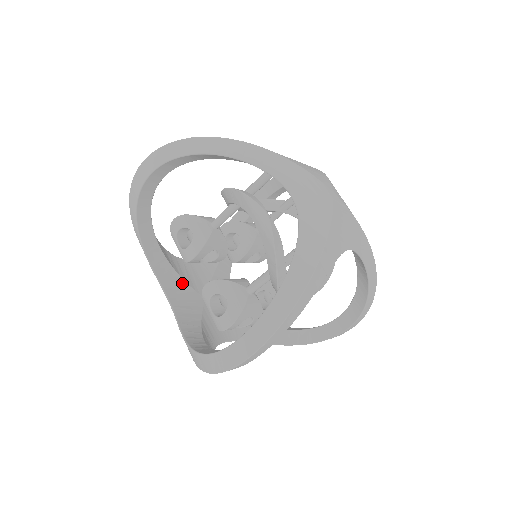
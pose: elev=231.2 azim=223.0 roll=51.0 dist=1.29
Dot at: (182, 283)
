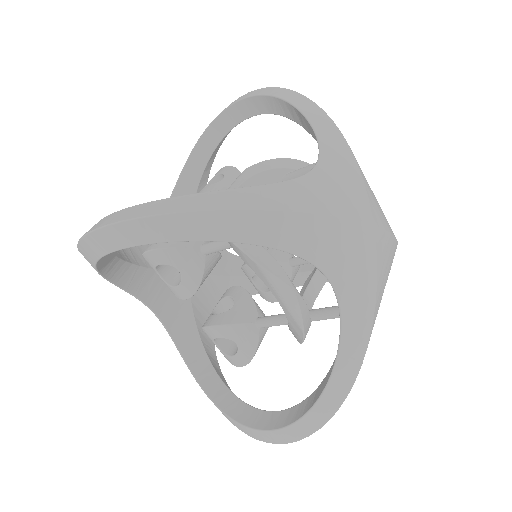
Dot at: occluded
